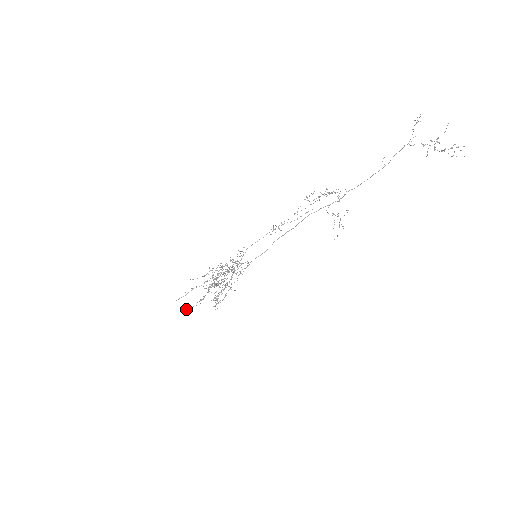
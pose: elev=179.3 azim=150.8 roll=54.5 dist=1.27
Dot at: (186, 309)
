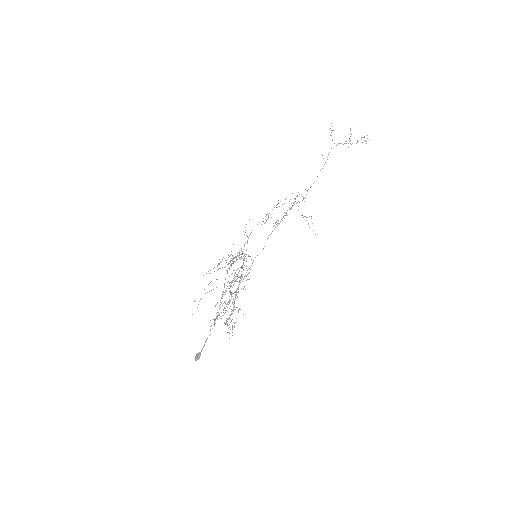
Dot at: (196, 354)
